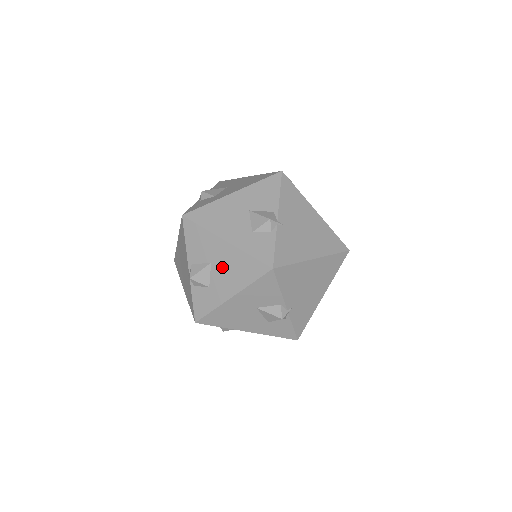
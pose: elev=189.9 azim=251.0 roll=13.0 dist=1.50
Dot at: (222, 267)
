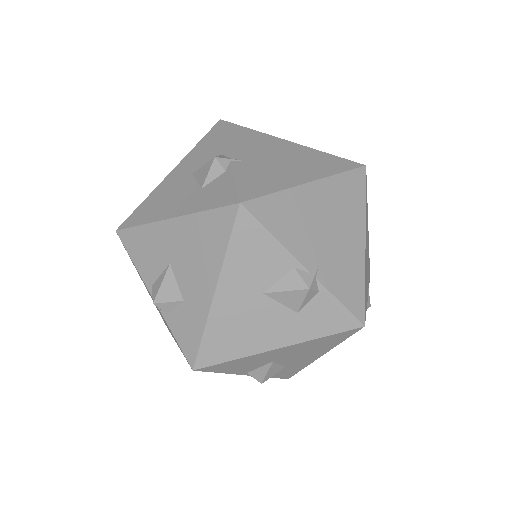
Dot at: occluded
